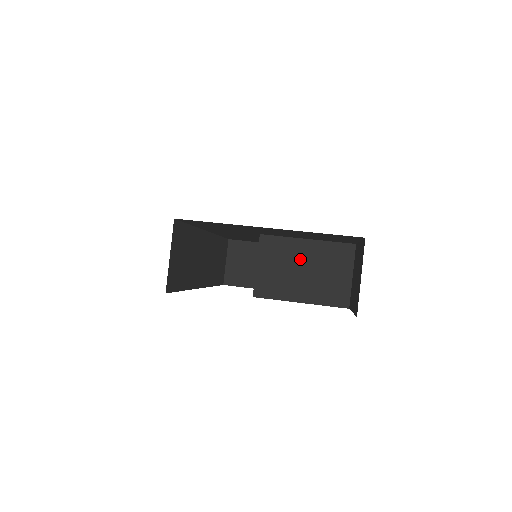
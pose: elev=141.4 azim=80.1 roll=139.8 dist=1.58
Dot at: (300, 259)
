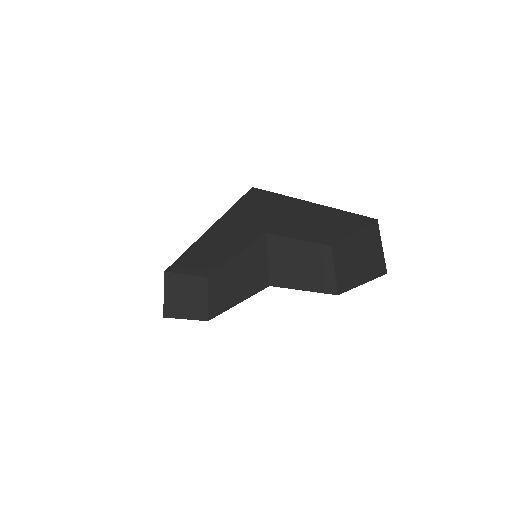
Dot at: (298, 255)
